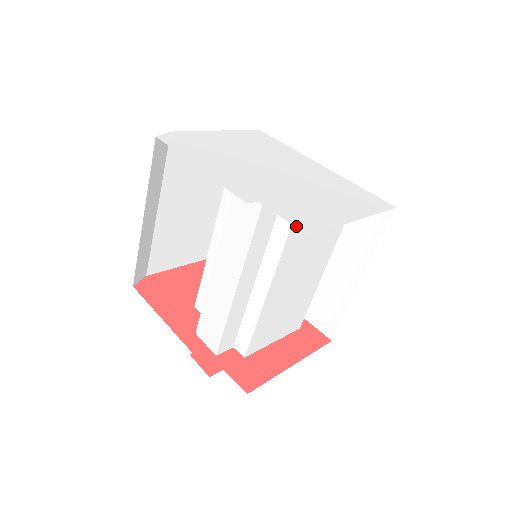
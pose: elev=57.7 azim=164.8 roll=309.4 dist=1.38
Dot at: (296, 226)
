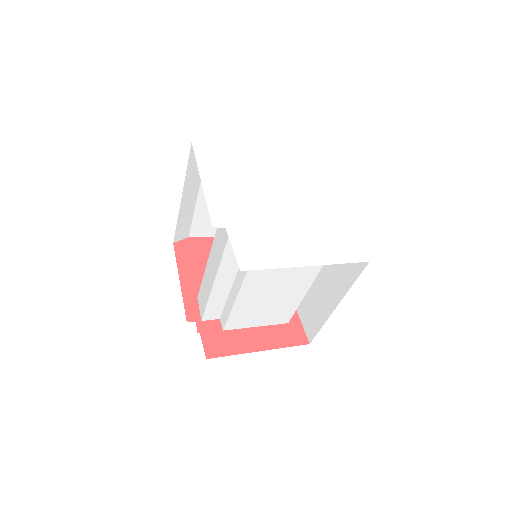
Dot at: (237, 259)
